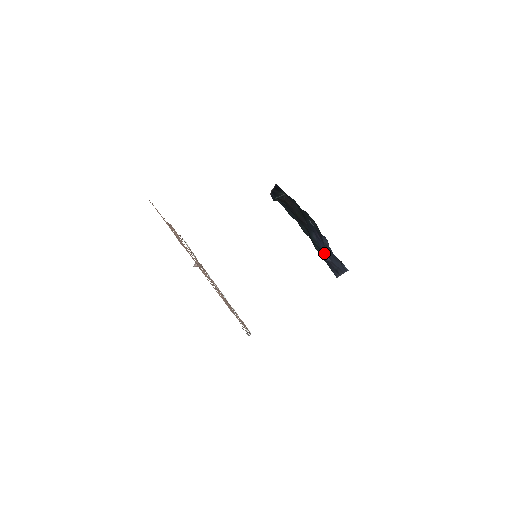
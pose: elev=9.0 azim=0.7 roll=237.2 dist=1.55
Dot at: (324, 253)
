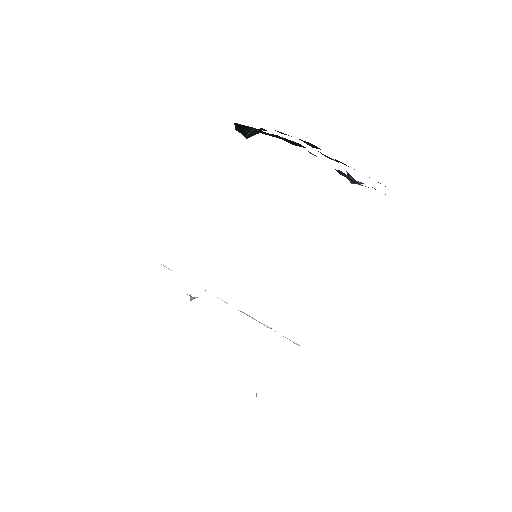
Dot at: occluded
